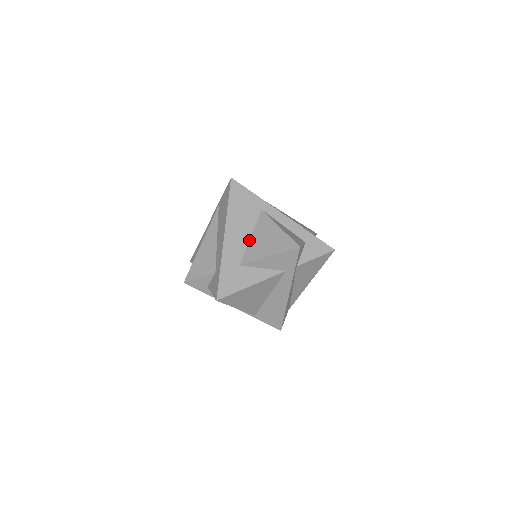
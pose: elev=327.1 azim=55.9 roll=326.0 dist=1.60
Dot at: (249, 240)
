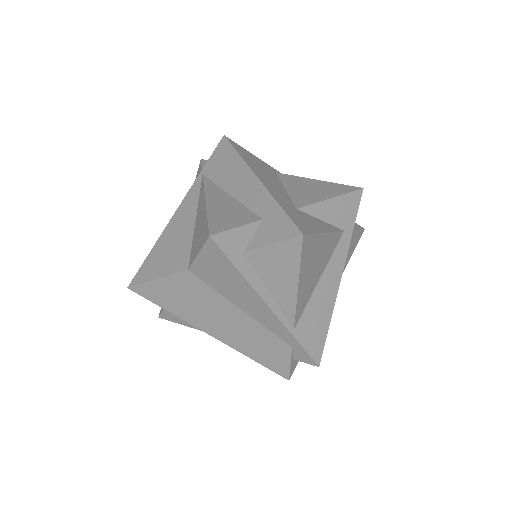
Dot at: (286, 191)
